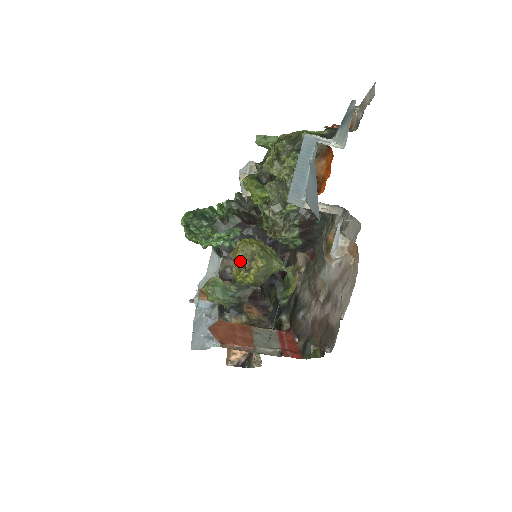
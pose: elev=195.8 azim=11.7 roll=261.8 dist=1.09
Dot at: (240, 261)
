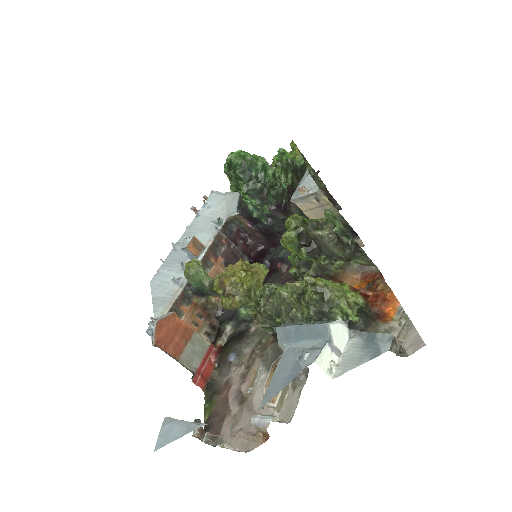
Dot at: (224, 285)
